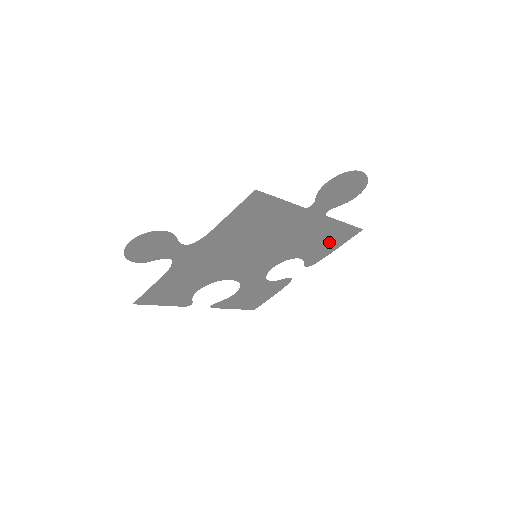
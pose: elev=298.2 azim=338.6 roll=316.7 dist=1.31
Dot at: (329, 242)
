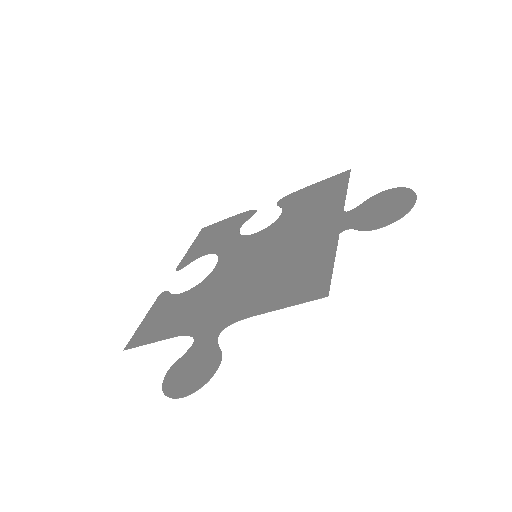
Dot at: (316, 193)
